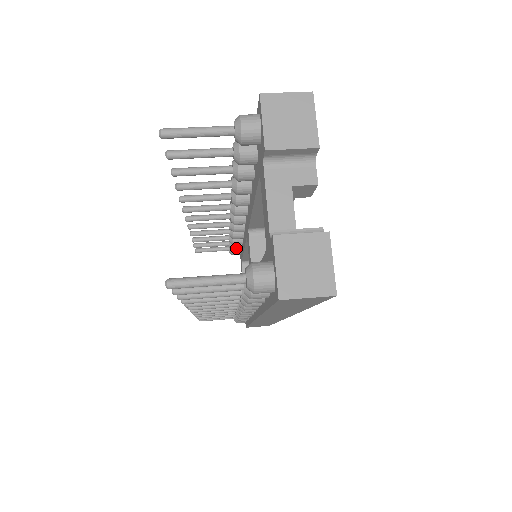
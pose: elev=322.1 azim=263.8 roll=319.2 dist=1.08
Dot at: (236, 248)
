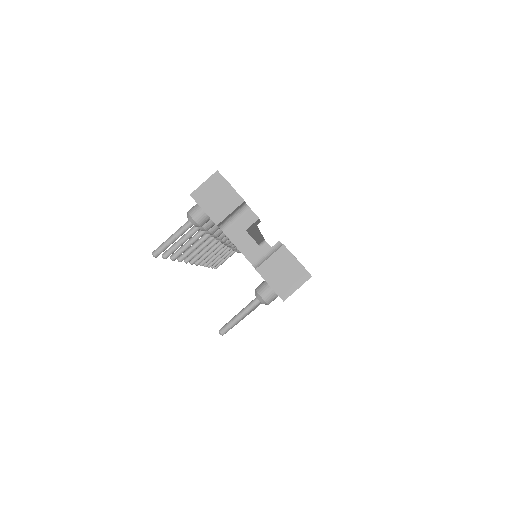
Dot at: occluded
